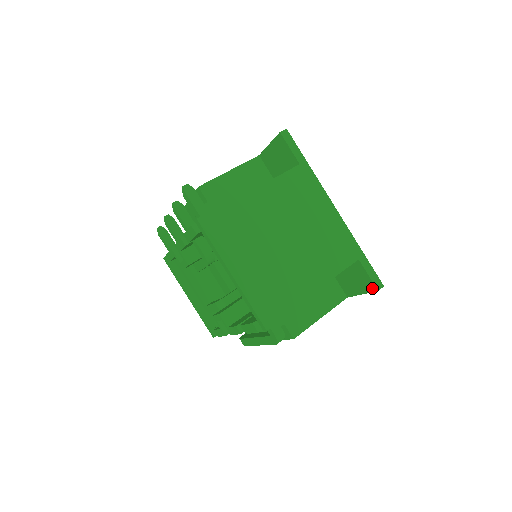
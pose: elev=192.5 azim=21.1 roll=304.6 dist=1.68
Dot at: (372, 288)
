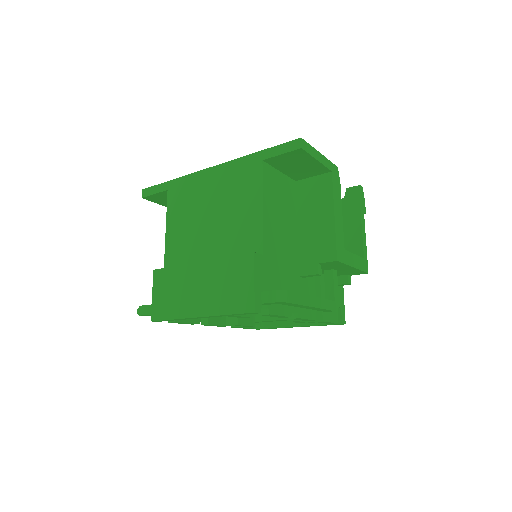
Dot at: (300, 153)
